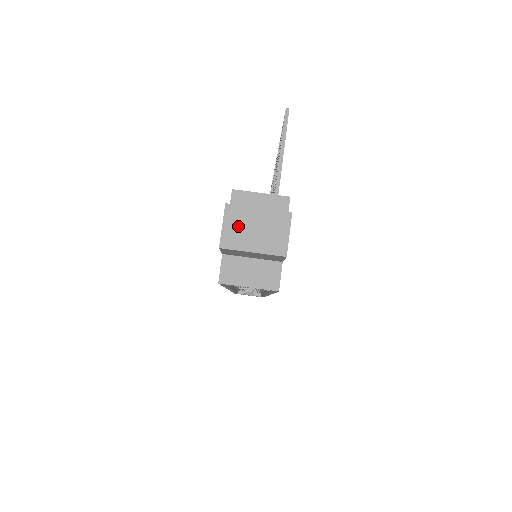
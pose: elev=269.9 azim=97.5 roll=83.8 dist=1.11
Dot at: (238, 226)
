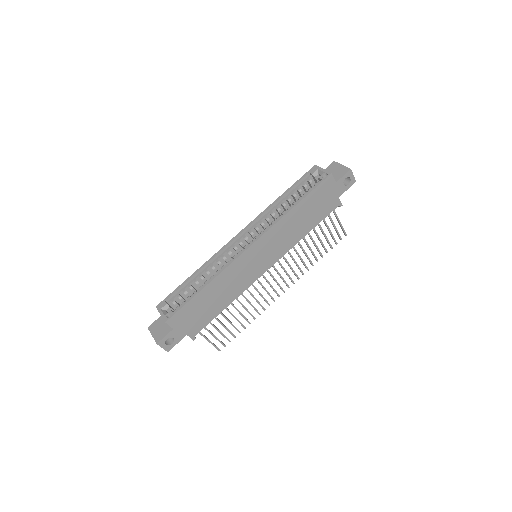
Dot at: occluded
